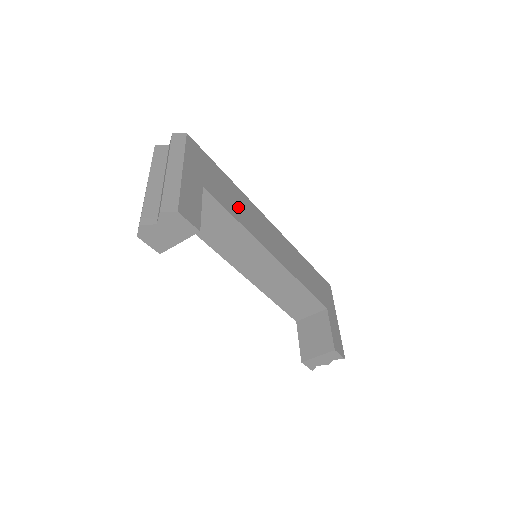
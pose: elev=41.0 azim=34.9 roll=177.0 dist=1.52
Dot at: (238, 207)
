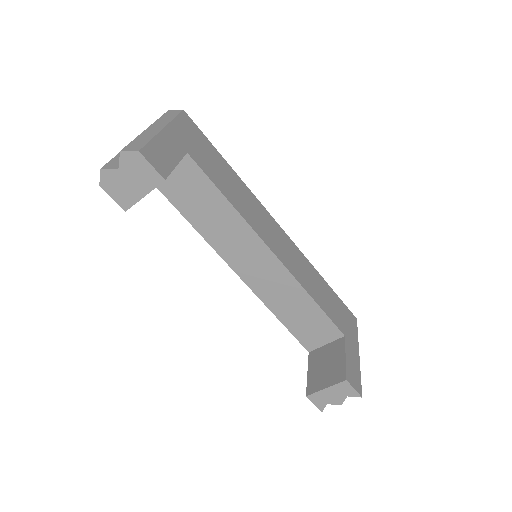
Dot at: (233, 191)
